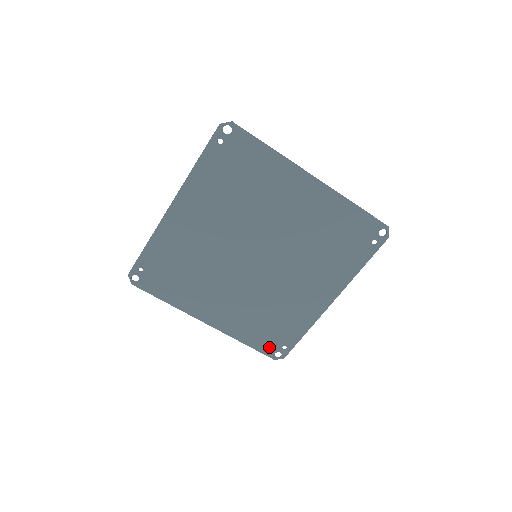
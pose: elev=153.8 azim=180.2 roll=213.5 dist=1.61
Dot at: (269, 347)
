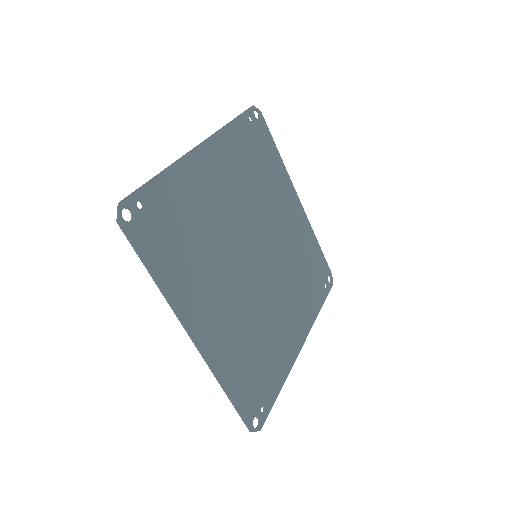
Dot at: (249, 405)
